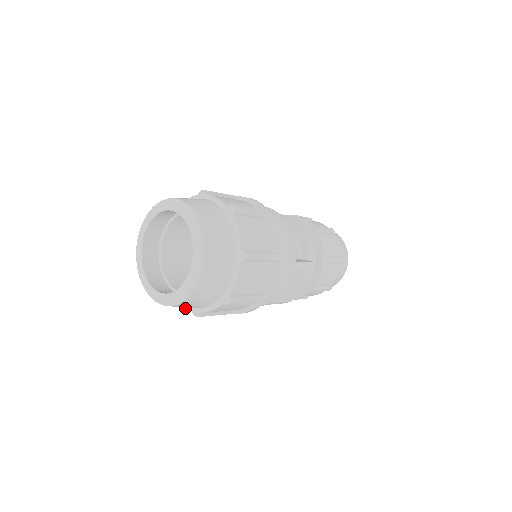
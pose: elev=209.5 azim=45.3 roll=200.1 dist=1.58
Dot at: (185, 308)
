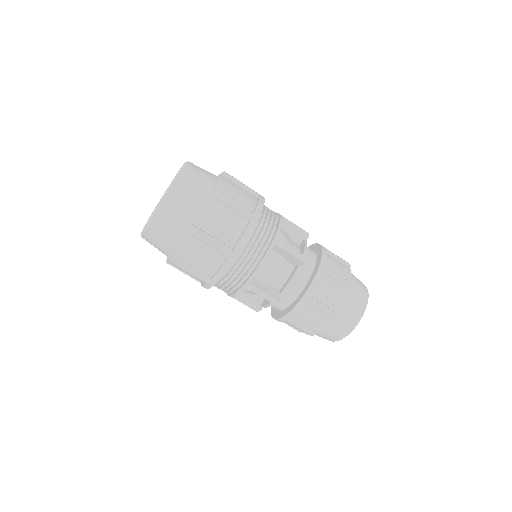
Dot at: (167, 260)
